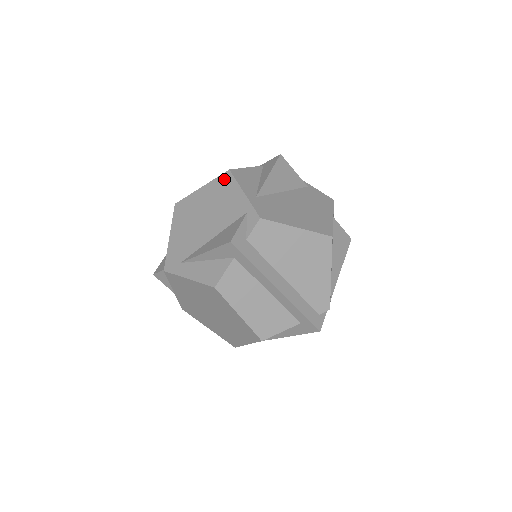
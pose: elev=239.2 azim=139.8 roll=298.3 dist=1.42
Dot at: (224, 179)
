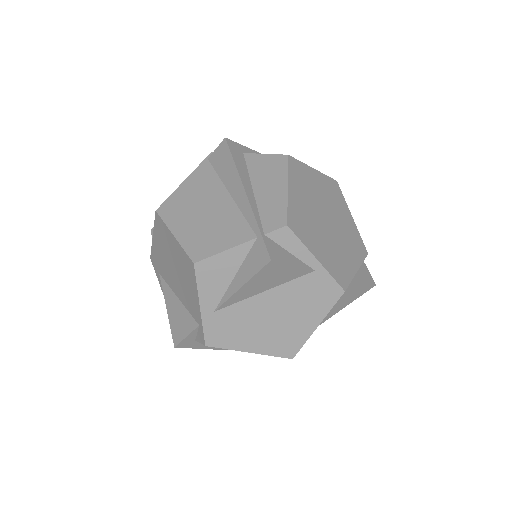
Dot at: (189, 265)
